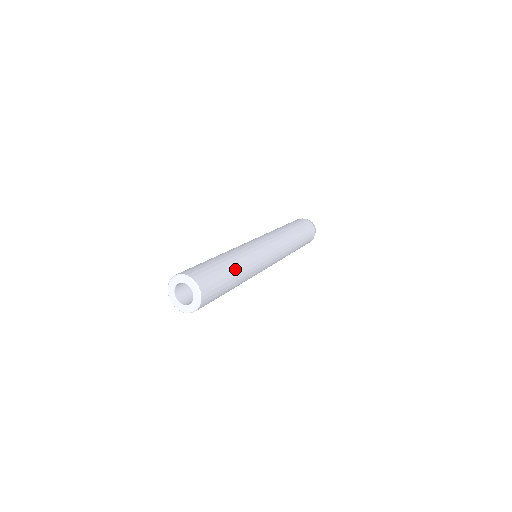
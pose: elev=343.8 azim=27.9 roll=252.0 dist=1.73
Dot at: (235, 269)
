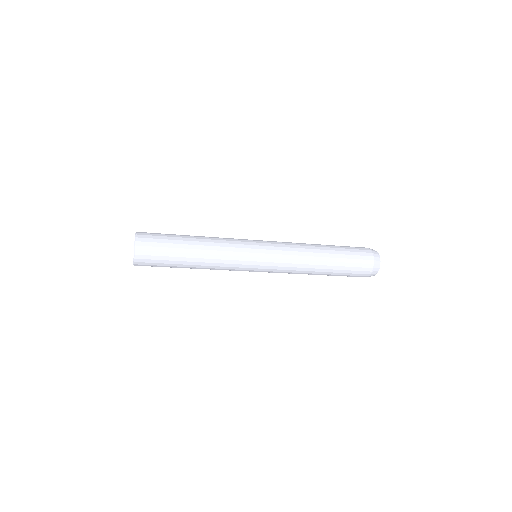
Dot at: (194, 247)
